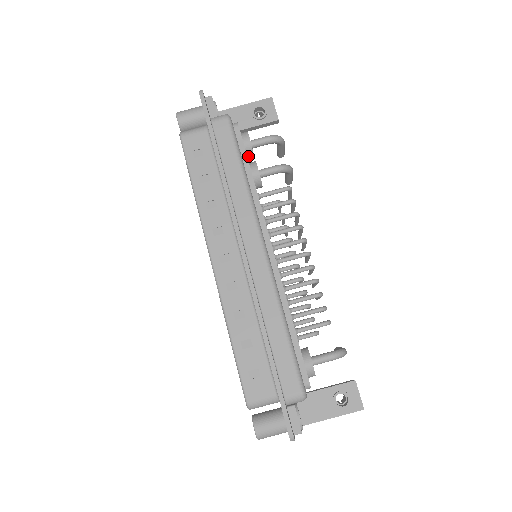
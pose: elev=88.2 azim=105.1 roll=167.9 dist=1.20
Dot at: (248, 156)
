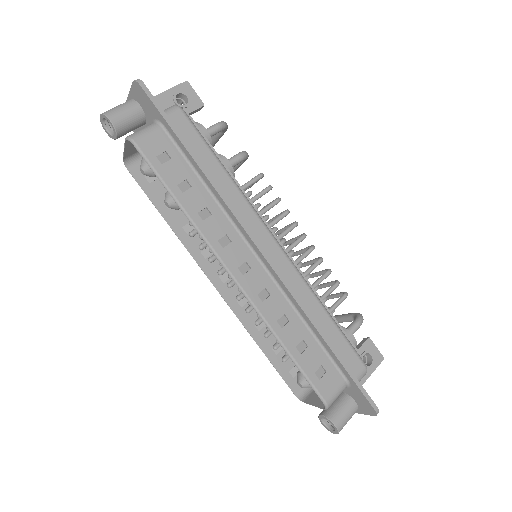
Dot at: occluded
